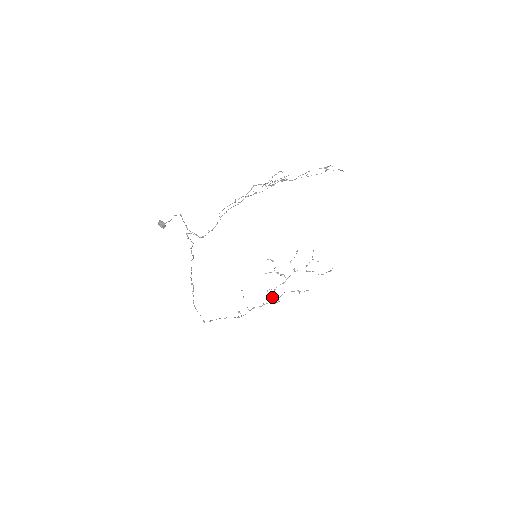
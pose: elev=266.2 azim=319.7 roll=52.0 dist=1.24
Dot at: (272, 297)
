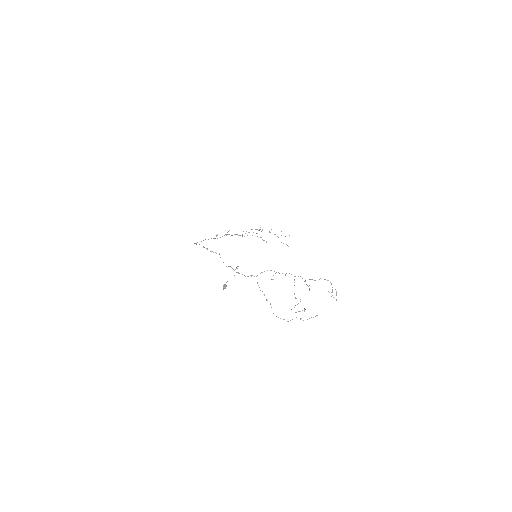
Dot at: occluded
